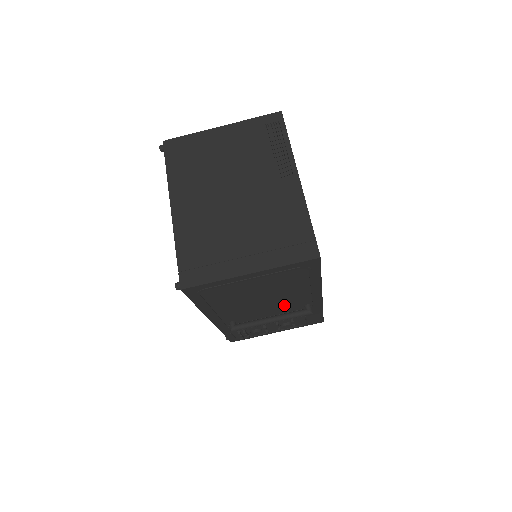
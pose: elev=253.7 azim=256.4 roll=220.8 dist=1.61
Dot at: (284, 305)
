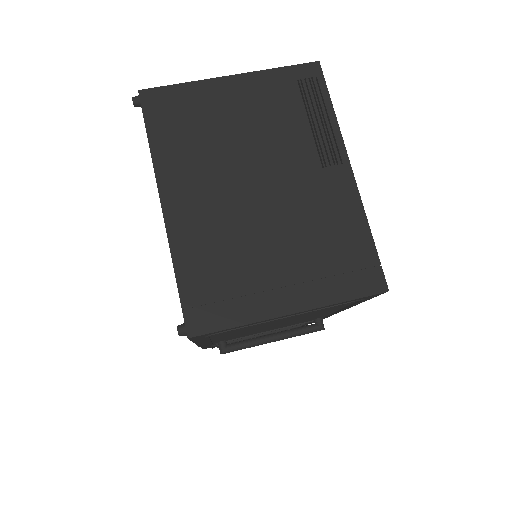
Dot at: occluded
